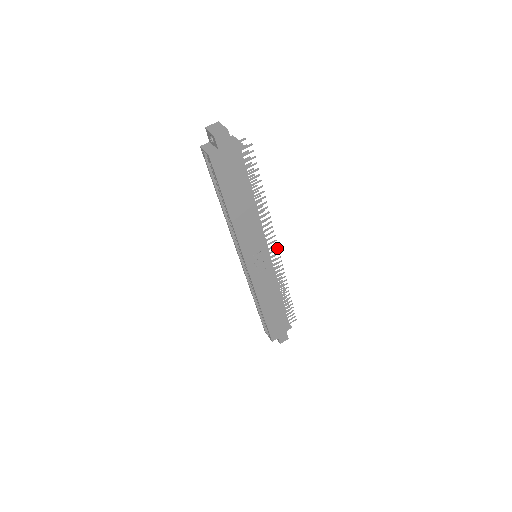
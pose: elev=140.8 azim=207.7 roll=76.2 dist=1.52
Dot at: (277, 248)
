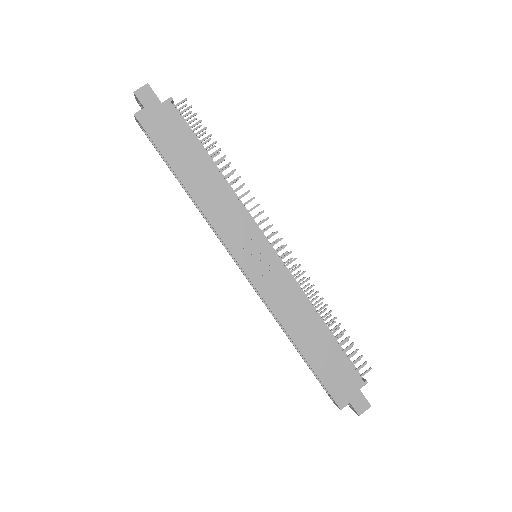
Dot at: (280, 238)
